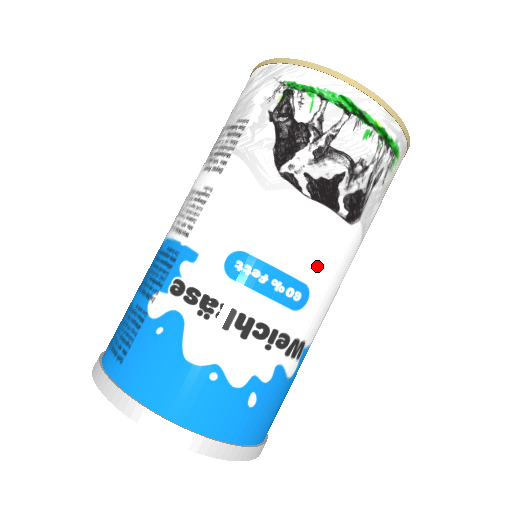
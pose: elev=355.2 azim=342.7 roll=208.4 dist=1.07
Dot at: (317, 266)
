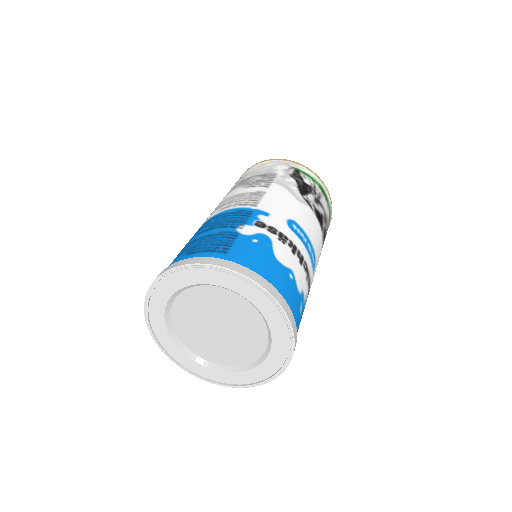
Dot at: (318, 253)
